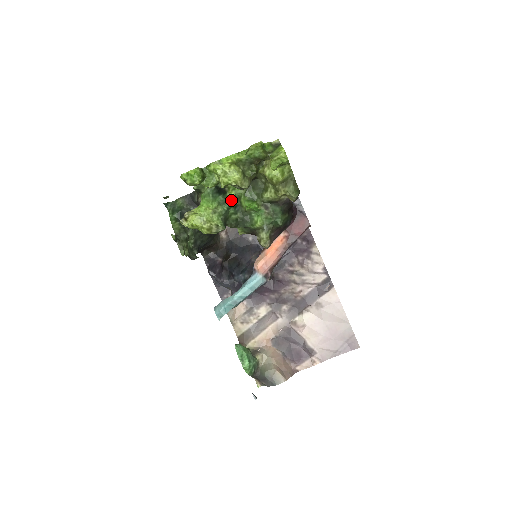
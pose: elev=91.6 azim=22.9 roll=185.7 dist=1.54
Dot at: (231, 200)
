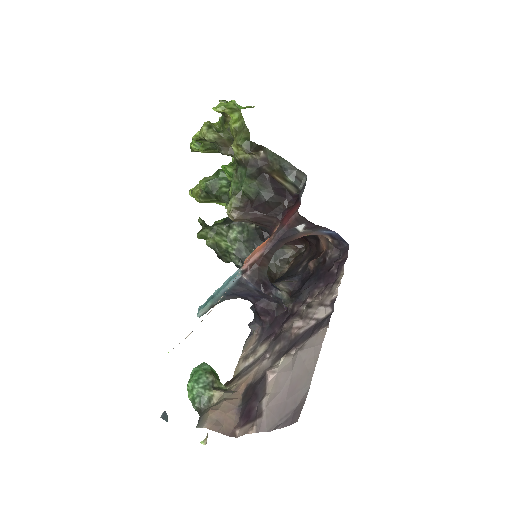
Dot at: (223, 171)
